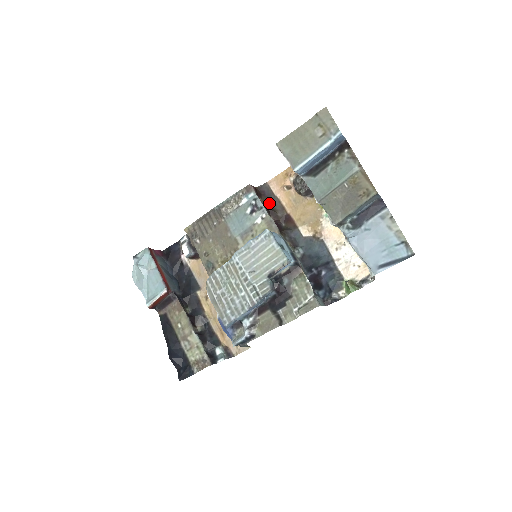
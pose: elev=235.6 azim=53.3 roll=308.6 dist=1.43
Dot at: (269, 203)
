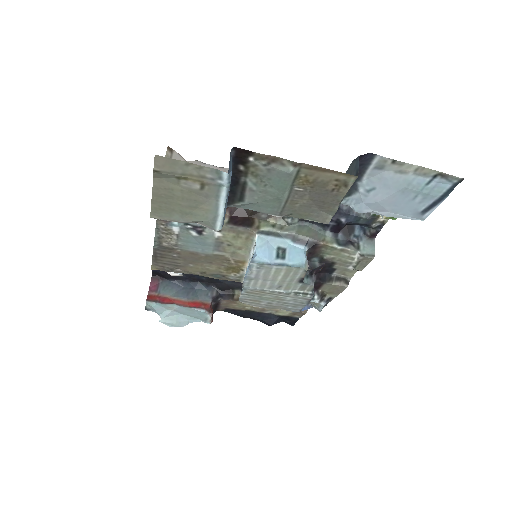
Dot at: occluded
